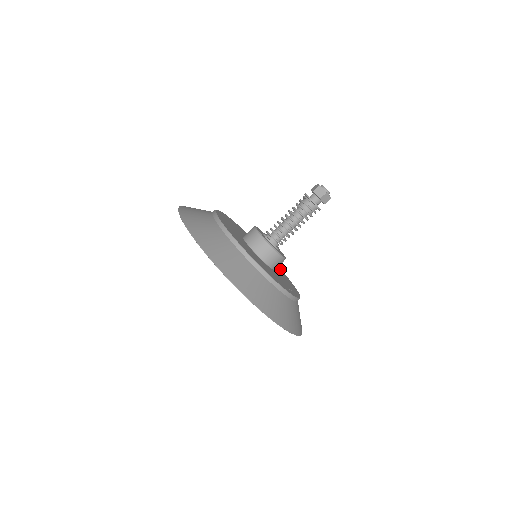
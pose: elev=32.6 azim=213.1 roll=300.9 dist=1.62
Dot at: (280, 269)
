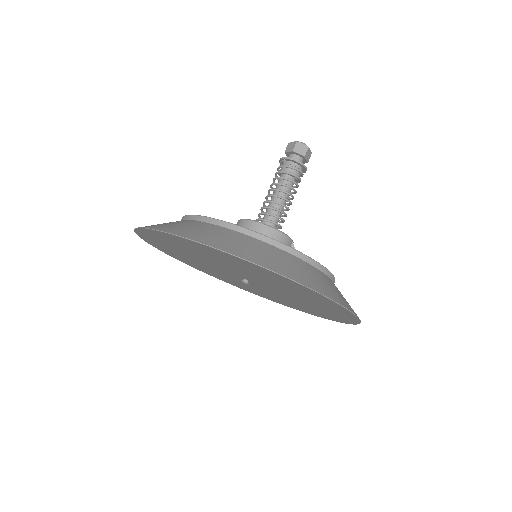
Dot at: occluded
